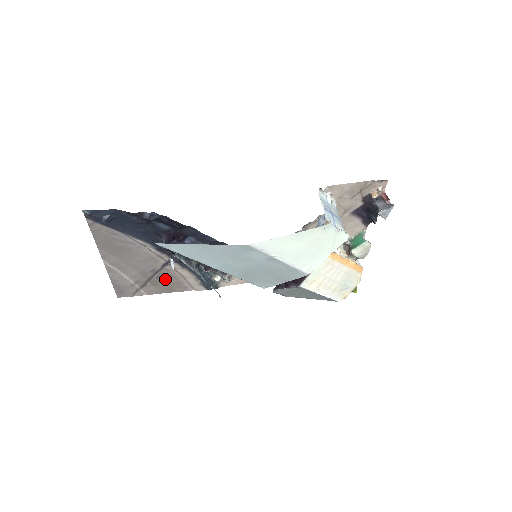
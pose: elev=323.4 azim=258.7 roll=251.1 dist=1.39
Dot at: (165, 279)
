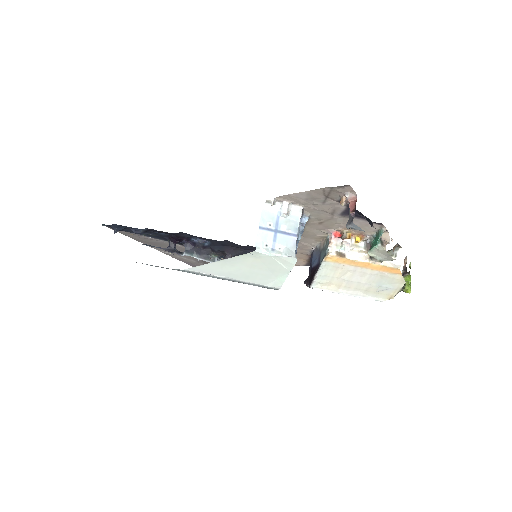
Dot at: occluded
